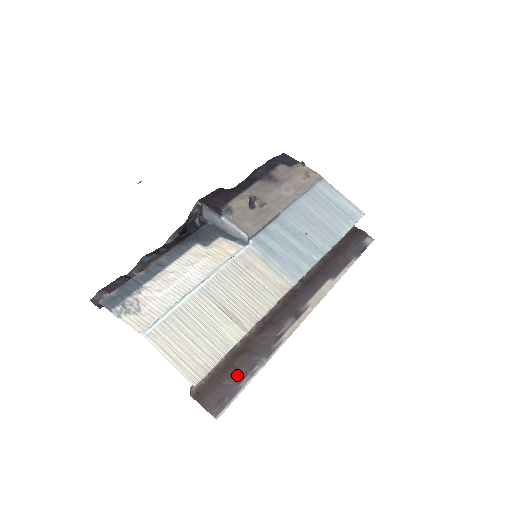
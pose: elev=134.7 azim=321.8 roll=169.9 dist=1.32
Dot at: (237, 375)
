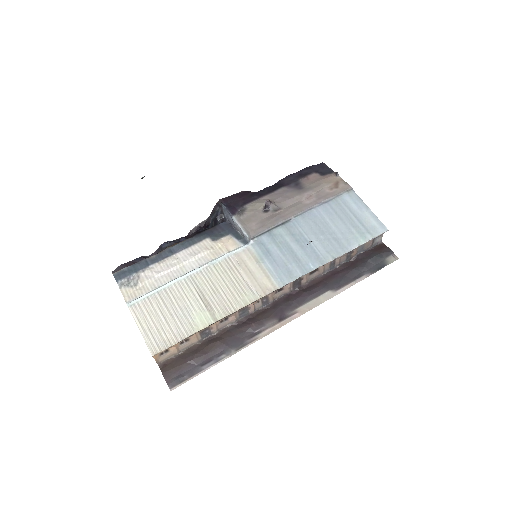
Dot at: (203, 358)
